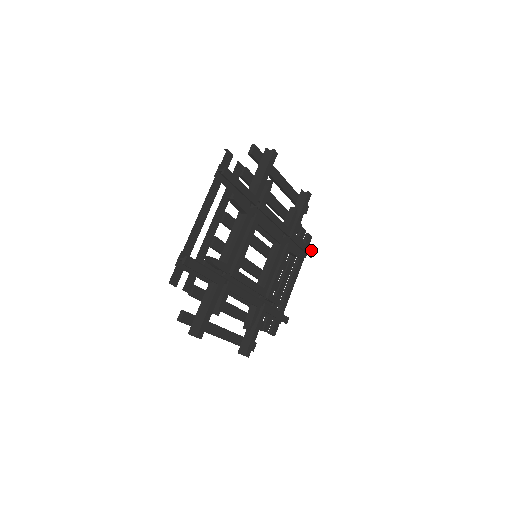
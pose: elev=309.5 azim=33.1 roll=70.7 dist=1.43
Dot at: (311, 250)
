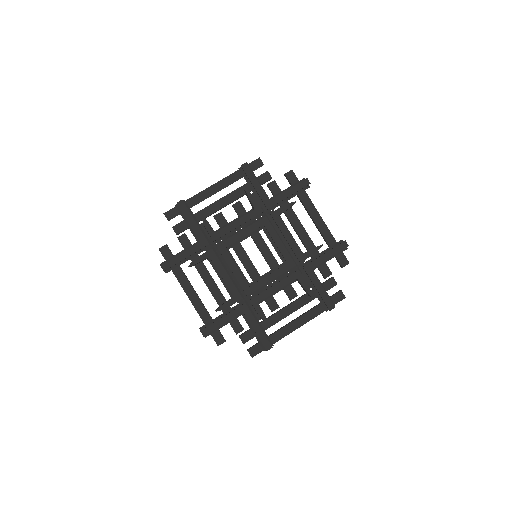
Dot at: occluded
